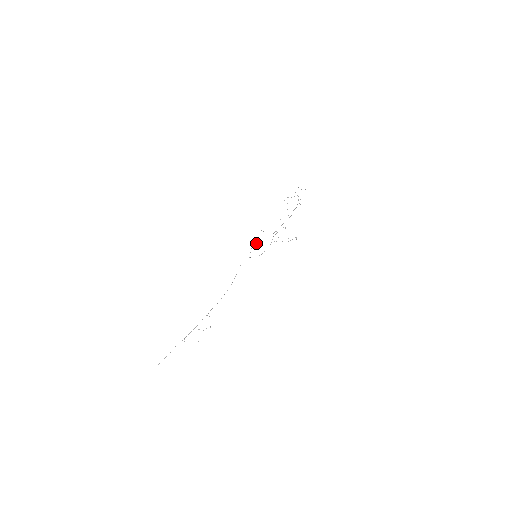
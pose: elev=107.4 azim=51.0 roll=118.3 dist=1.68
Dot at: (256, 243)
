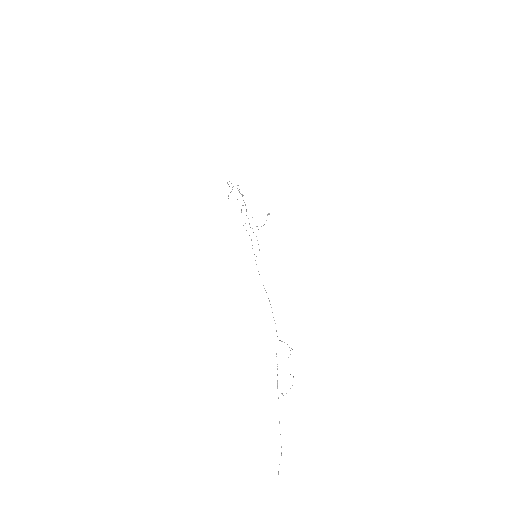
Dot at: (251, 239)
